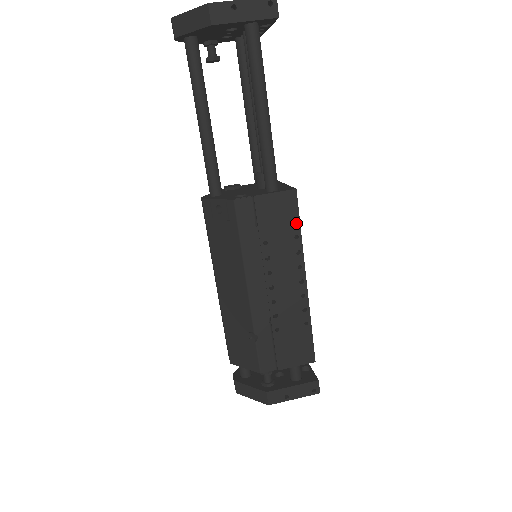
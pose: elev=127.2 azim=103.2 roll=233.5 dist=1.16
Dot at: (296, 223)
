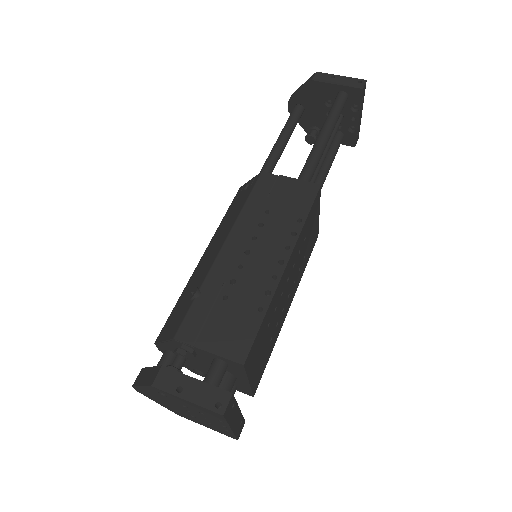
Dot at: (306, 209)
